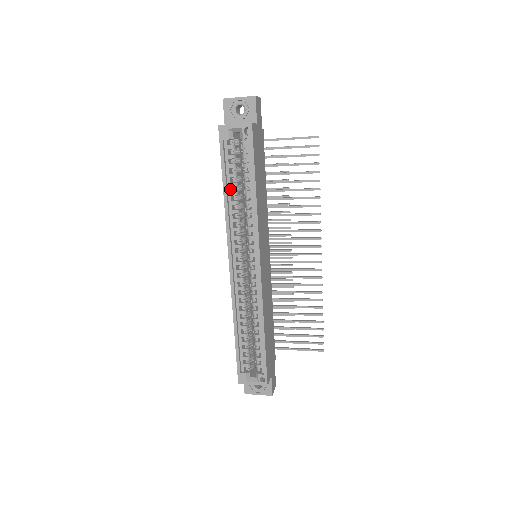
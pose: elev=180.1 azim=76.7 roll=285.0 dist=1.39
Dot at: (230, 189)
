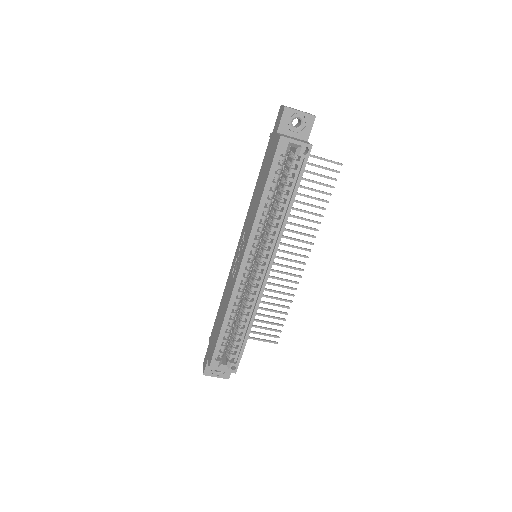
Dot at: (267, 196)
